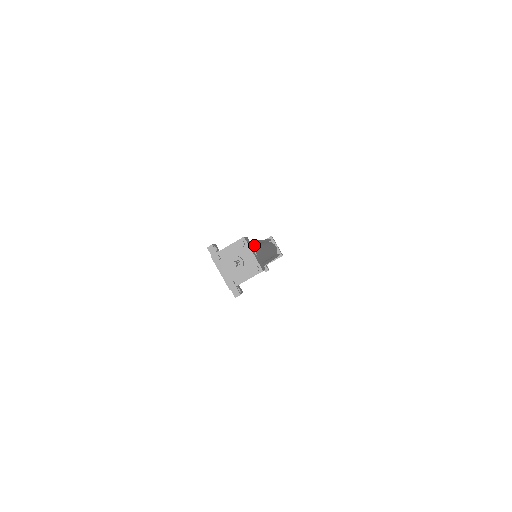
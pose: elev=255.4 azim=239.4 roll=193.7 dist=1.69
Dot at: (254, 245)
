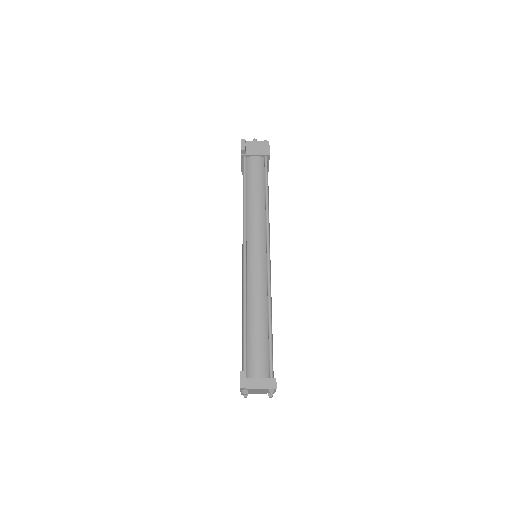
Dot at: occluded
